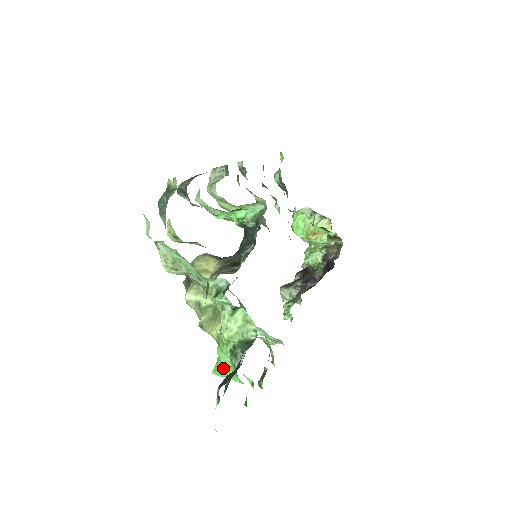
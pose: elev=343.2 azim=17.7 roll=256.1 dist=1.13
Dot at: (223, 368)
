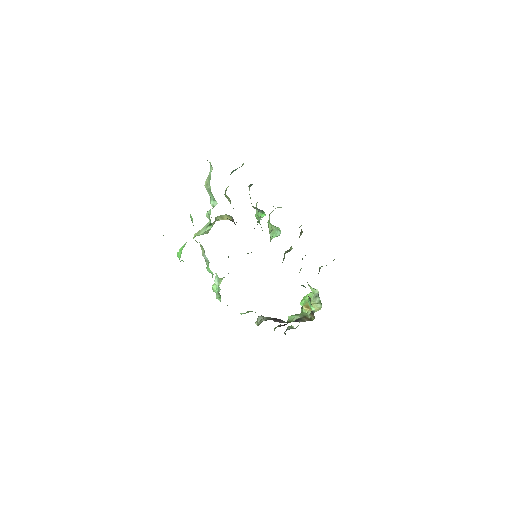
Dot at: (181, 248)
